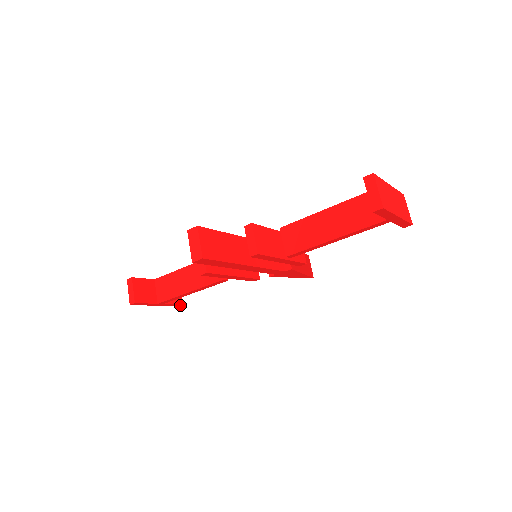
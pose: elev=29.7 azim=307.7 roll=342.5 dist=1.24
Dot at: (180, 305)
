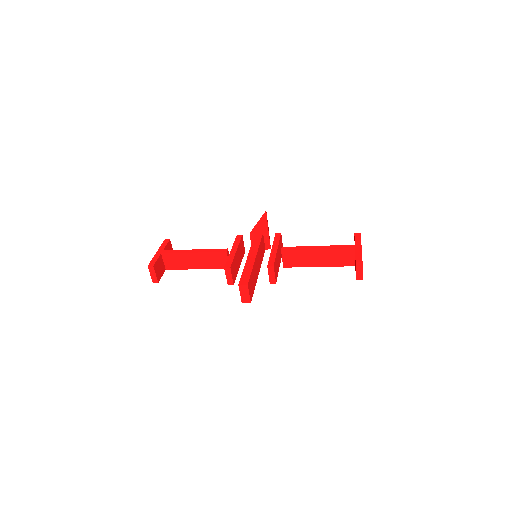
Dot at: occluded
